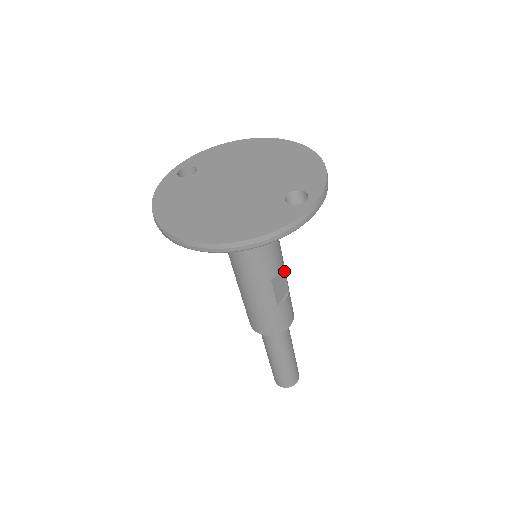
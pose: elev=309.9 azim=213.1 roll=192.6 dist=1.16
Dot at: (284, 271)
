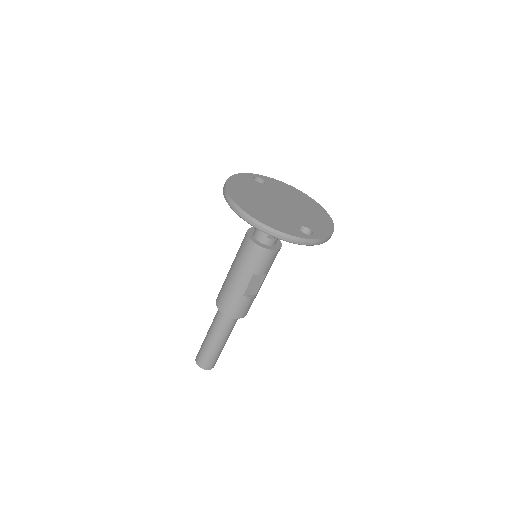
Dot at: (264, 278)
